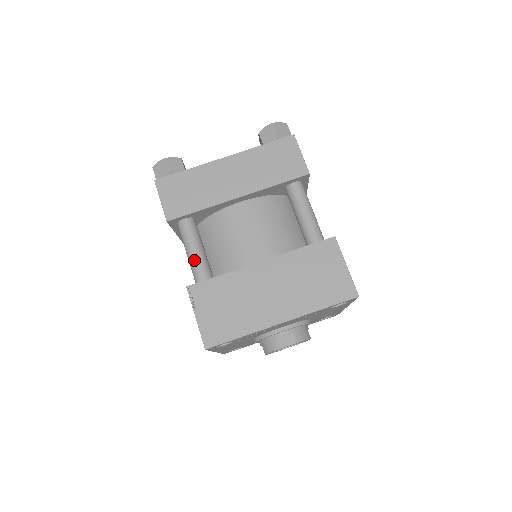
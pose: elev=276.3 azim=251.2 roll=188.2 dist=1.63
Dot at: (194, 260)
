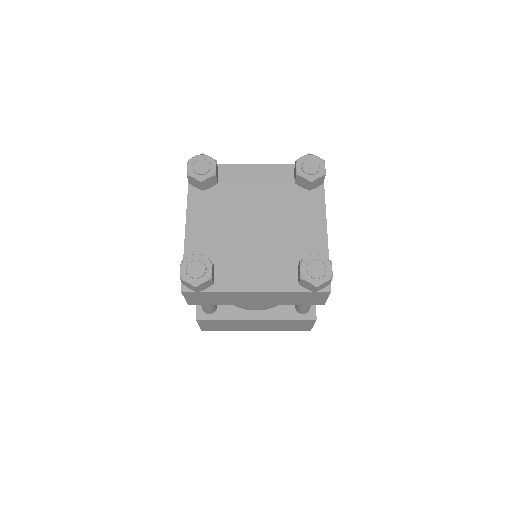
Dot at: (205, 308)
